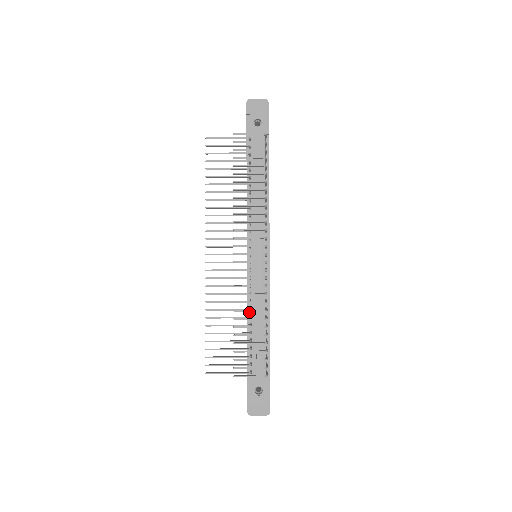
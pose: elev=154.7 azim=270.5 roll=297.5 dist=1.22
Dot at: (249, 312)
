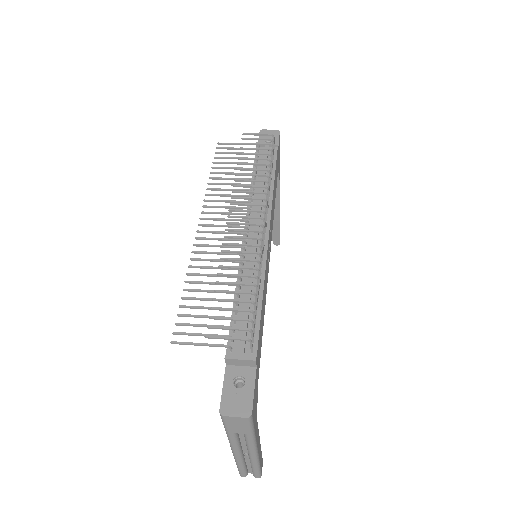
Dot at: occluded
